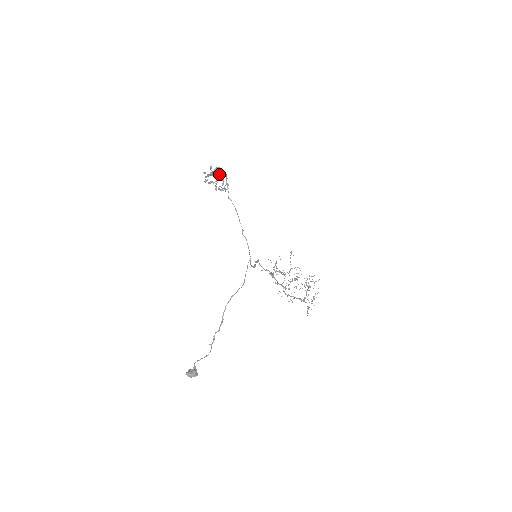
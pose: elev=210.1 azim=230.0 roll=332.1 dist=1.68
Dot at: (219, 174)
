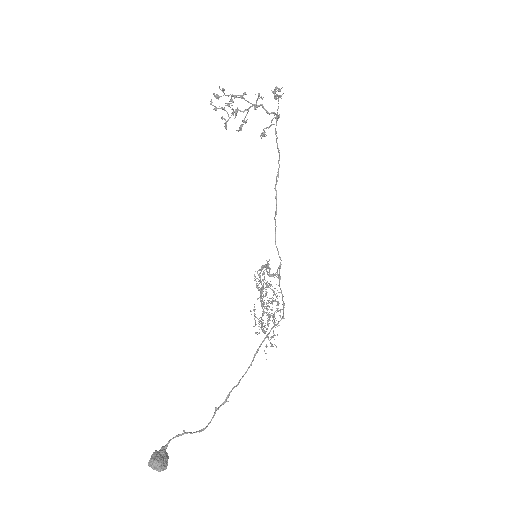
Dot at: (255, 105)
